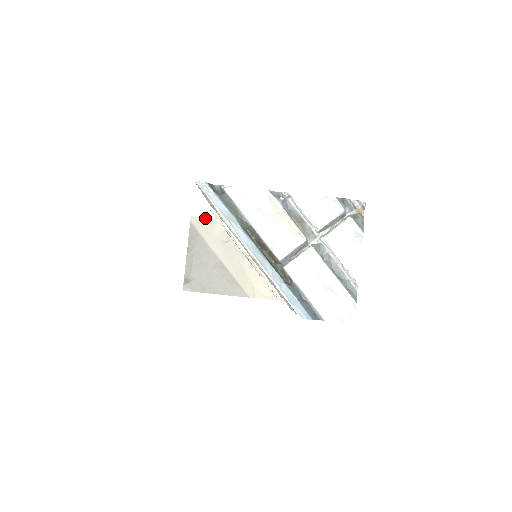
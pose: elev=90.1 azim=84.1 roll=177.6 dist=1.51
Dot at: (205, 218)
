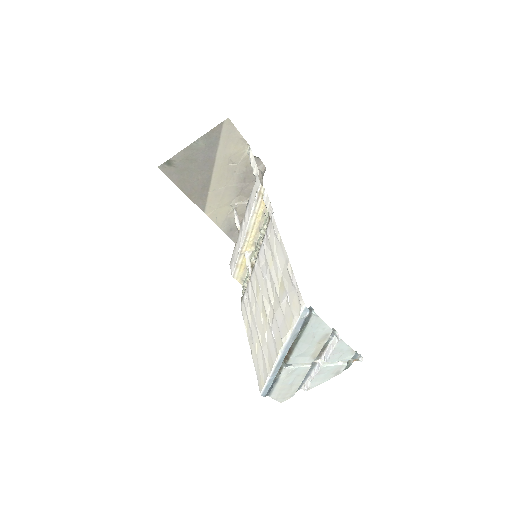
Dot at: (238, 131)
